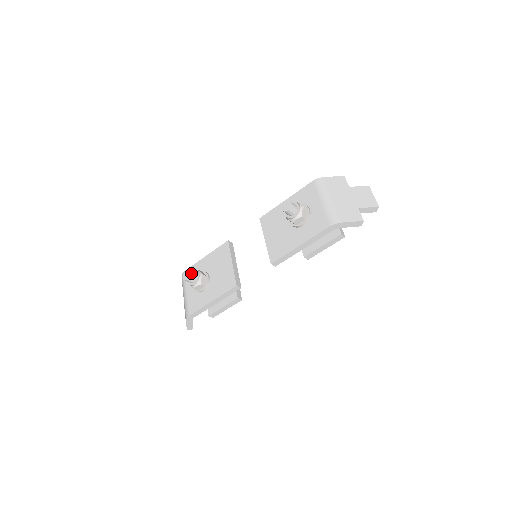
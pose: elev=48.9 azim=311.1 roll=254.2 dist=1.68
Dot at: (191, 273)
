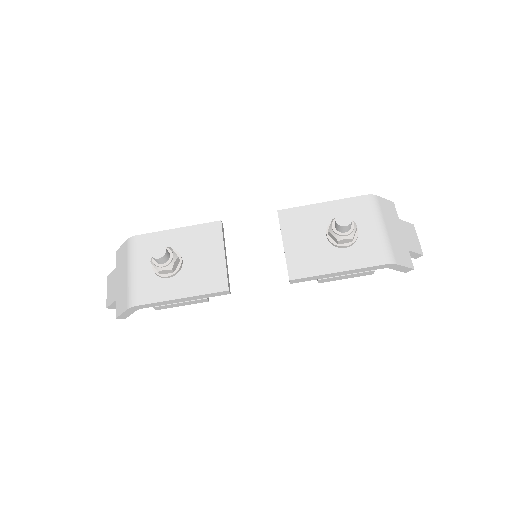
Dot at: (166, 251)
